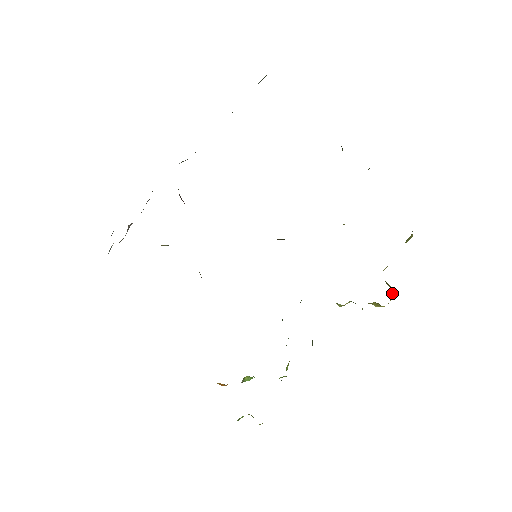
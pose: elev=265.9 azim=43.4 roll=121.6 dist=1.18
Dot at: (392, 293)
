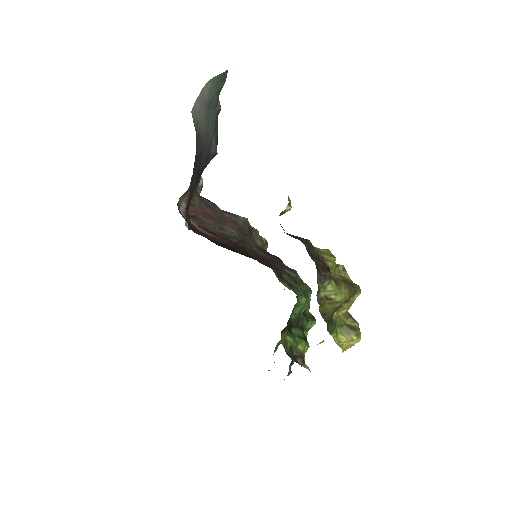
Dot at: (347, 342)
